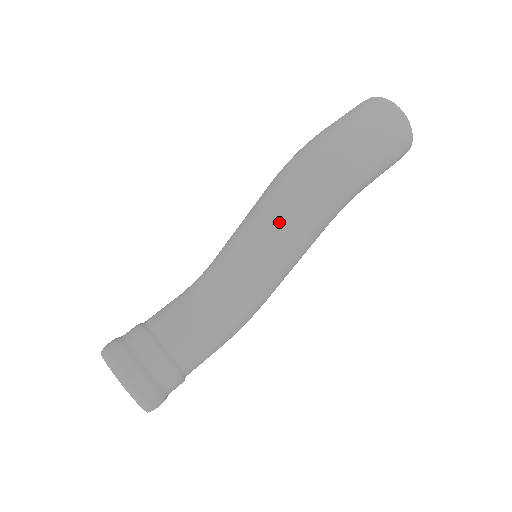
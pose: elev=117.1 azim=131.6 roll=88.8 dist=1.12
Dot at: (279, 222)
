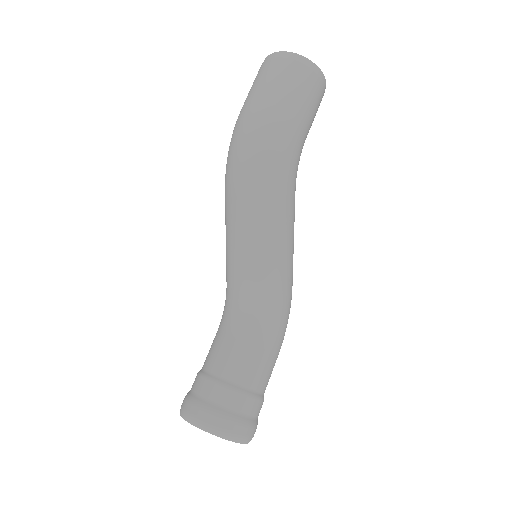
Dot at: (246, 215)
